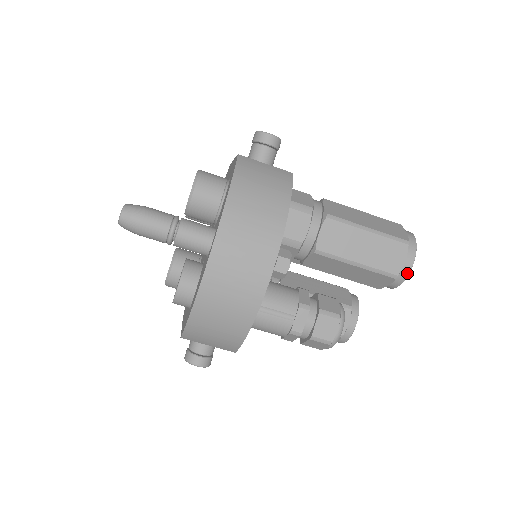
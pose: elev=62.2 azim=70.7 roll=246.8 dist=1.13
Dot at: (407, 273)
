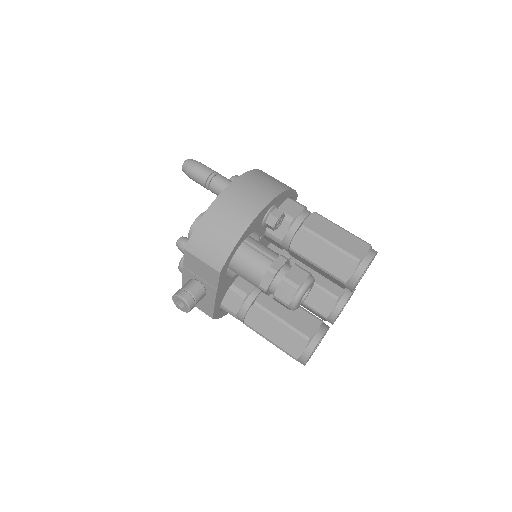
Dot at: (368, 262)
